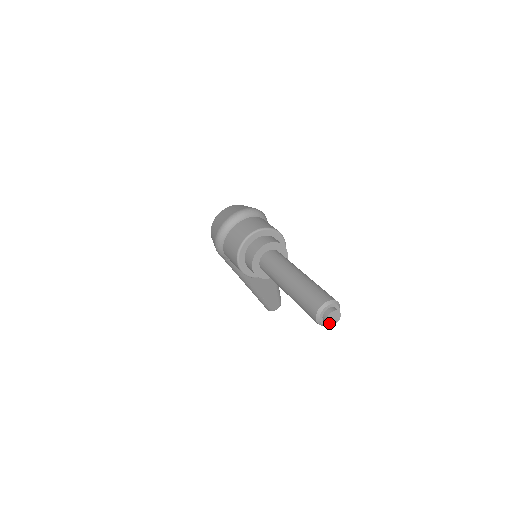
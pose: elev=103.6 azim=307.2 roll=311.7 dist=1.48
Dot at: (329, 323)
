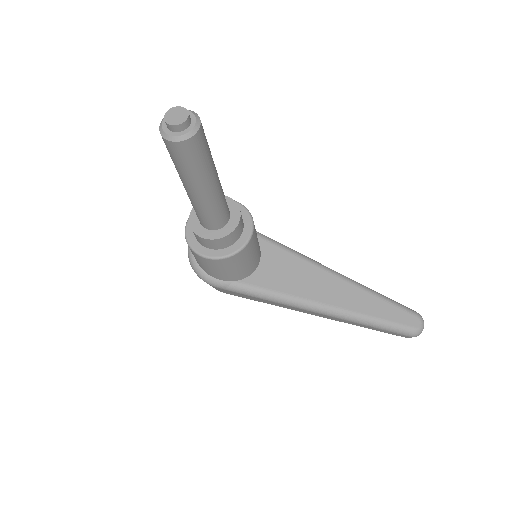
Dot at: (176, 124)
